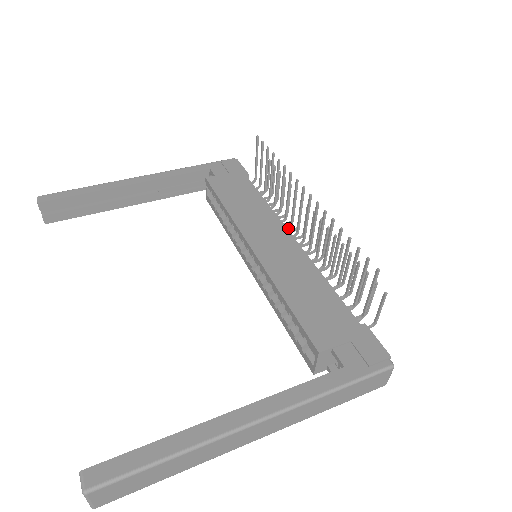
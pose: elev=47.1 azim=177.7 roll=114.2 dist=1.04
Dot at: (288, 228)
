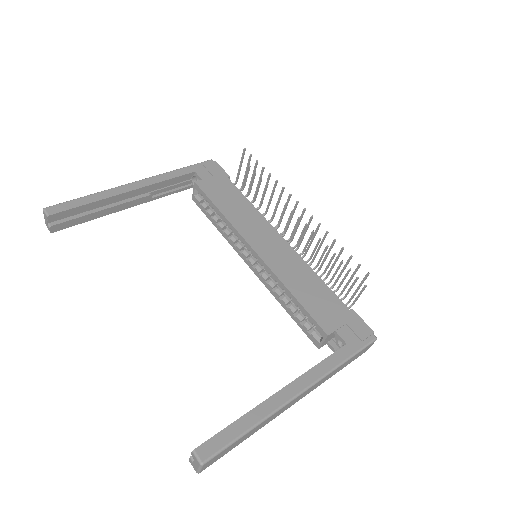
Dot at: (276, 229)
